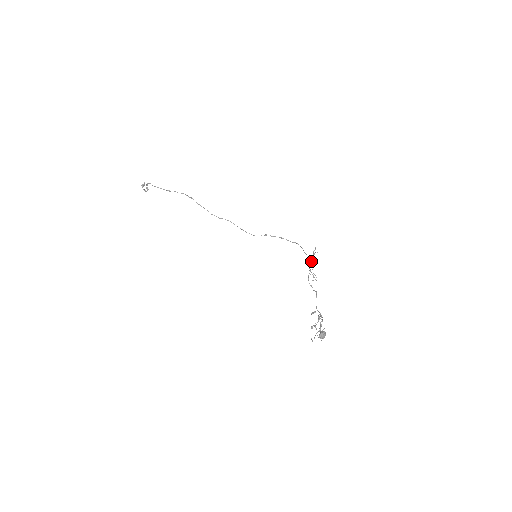
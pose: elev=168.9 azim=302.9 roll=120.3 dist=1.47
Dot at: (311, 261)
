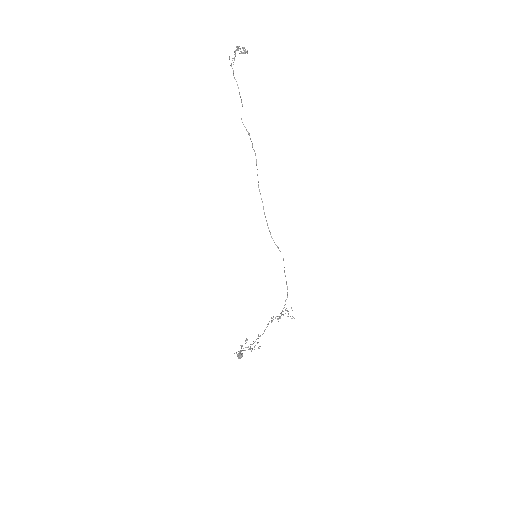
Dot at: (281, 314)
